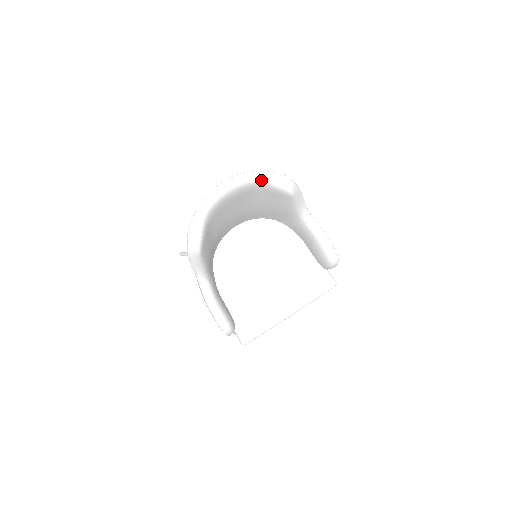
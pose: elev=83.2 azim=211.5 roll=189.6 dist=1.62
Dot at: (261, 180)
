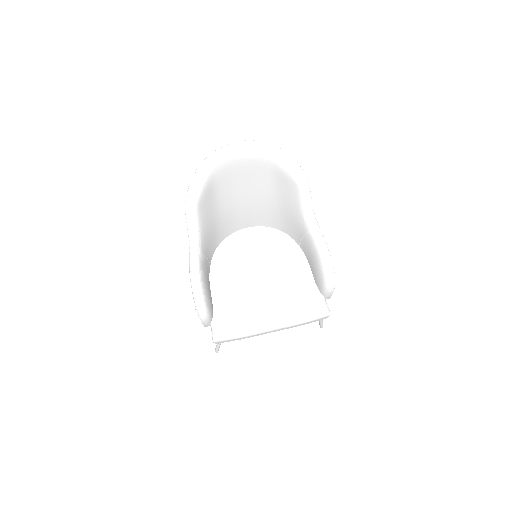
Dot at: (271, 153)
